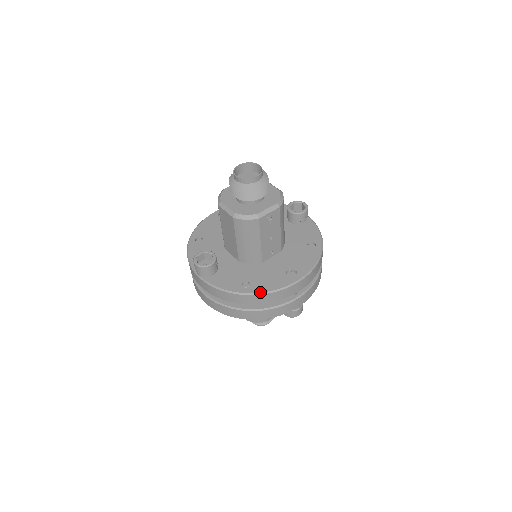
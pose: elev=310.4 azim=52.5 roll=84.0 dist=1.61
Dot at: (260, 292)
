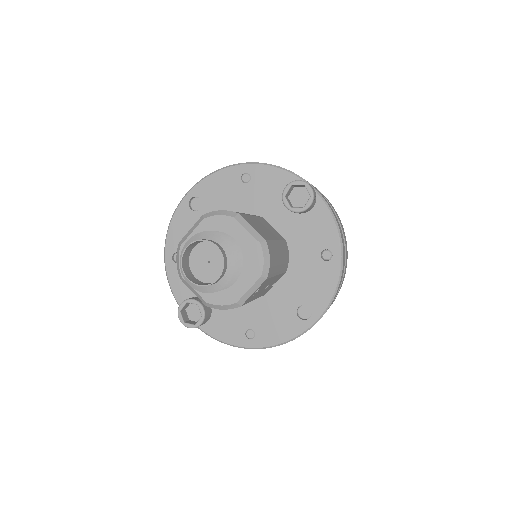
Dot at: (269, 346)
